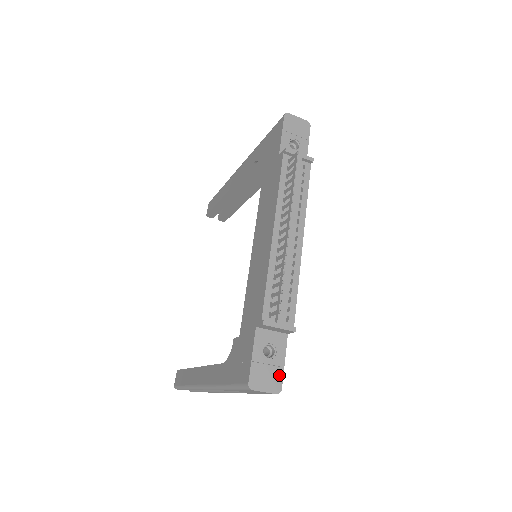
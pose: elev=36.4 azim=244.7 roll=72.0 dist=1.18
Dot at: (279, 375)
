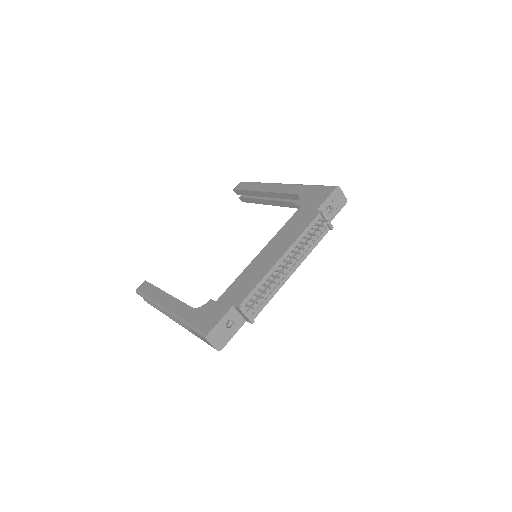
Dot at: (226, 341)
